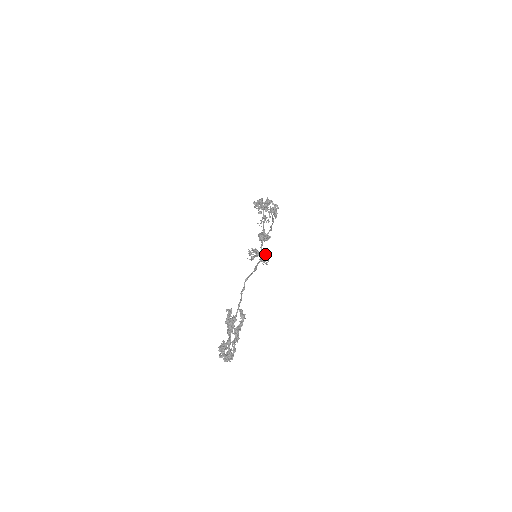
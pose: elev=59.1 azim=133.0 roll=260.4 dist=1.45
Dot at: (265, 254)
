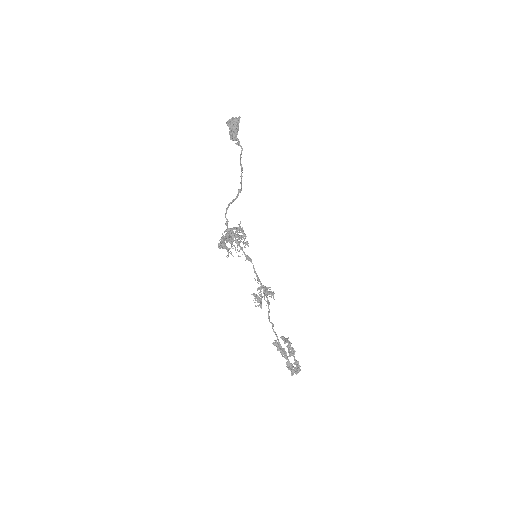
Dot at: (267, 294)
